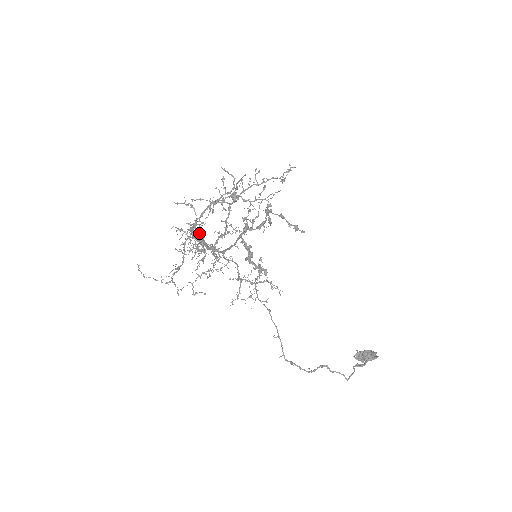
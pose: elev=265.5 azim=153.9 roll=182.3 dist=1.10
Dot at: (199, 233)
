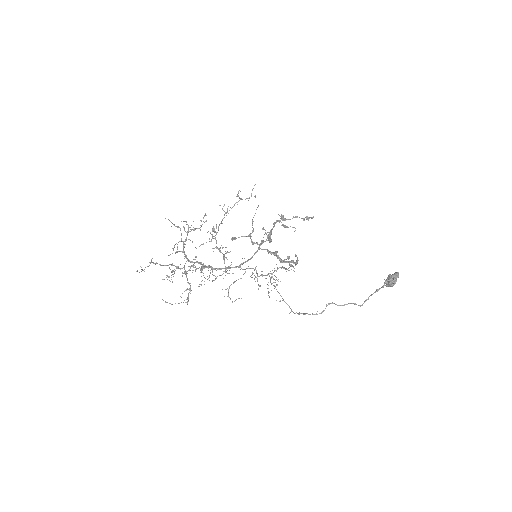
Dot at: (201, 264)
